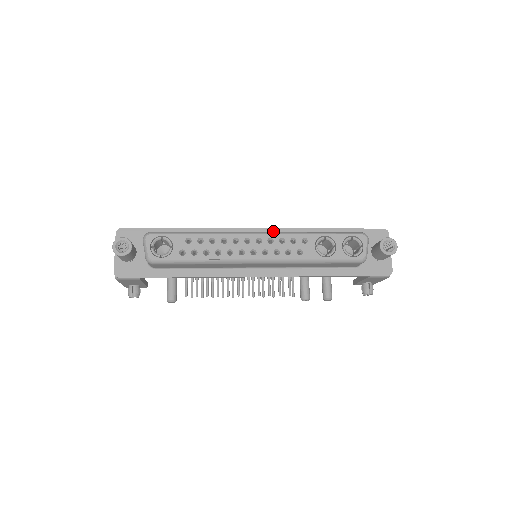
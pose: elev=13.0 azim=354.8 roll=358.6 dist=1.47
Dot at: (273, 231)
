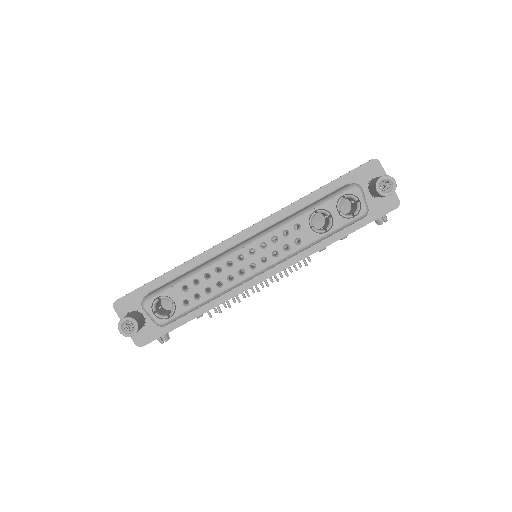
Dot at: (260, 225)
